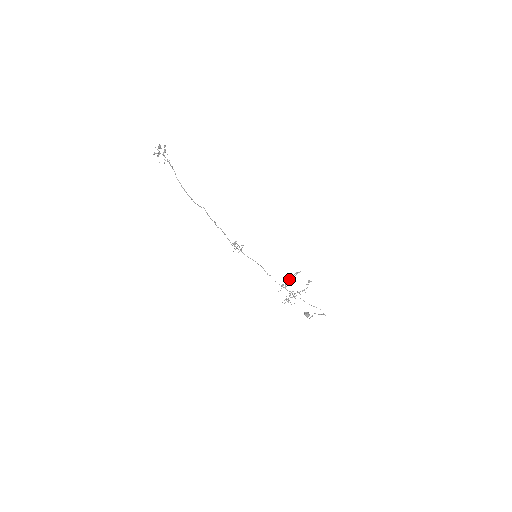
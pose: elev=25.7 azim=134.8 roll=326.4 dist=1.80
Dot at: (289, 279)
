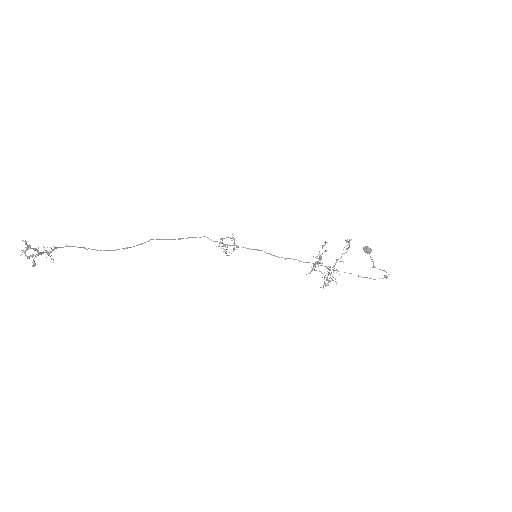
Dot at: occluded
